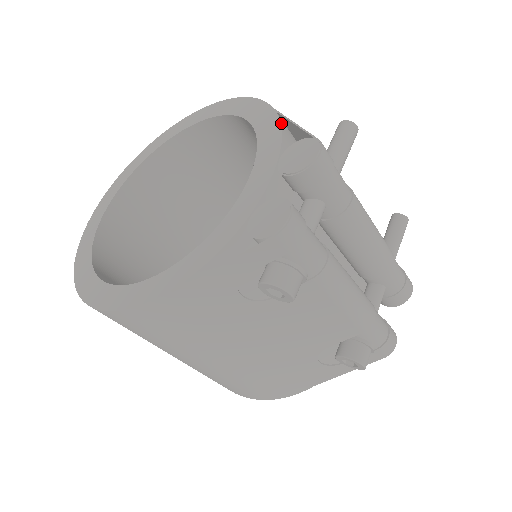
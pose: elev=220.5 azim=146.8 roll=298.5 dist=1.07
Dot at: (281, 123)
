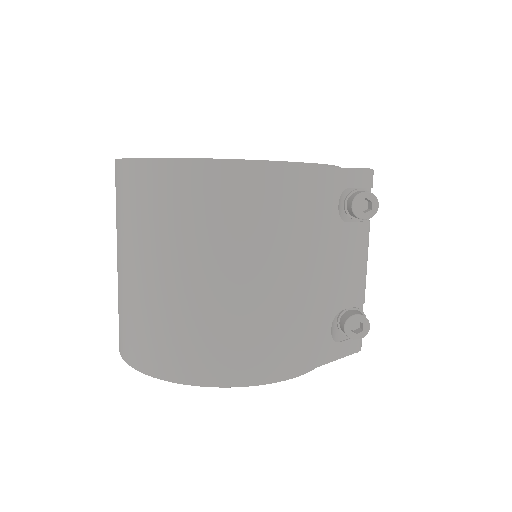
Dot at: occluded
